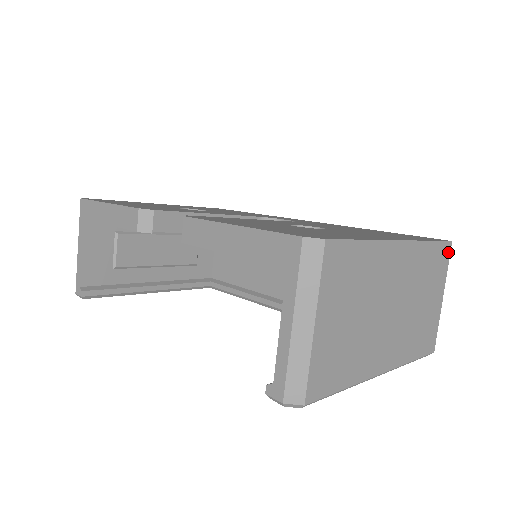
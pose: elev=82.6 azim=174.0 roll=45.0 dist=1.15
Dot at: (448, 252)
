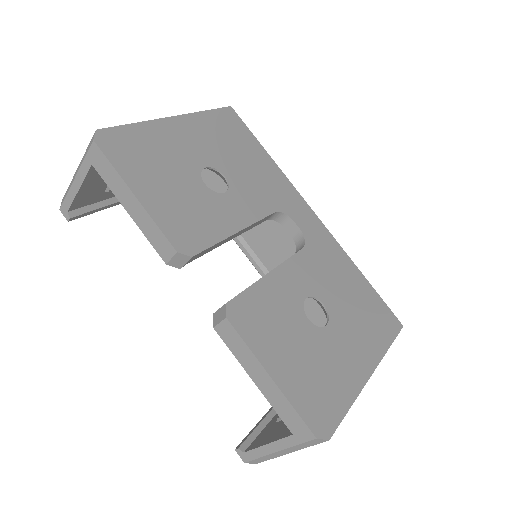
Dot at: occluded
